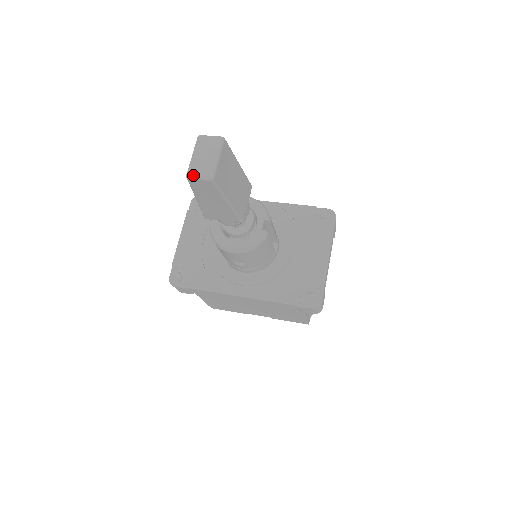
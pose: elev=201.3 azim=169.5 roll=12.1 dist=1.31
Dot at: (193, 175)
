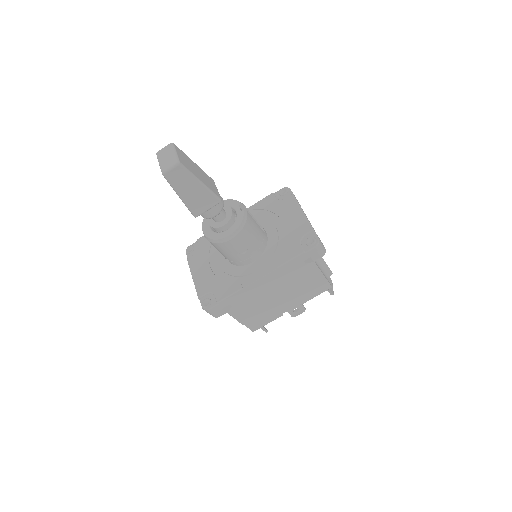
Dot at: (166, 170)
